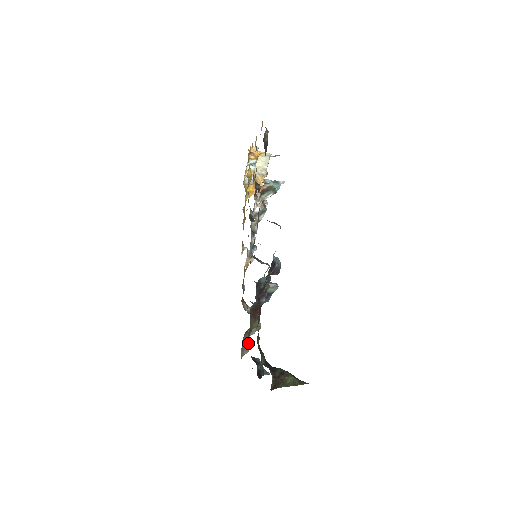
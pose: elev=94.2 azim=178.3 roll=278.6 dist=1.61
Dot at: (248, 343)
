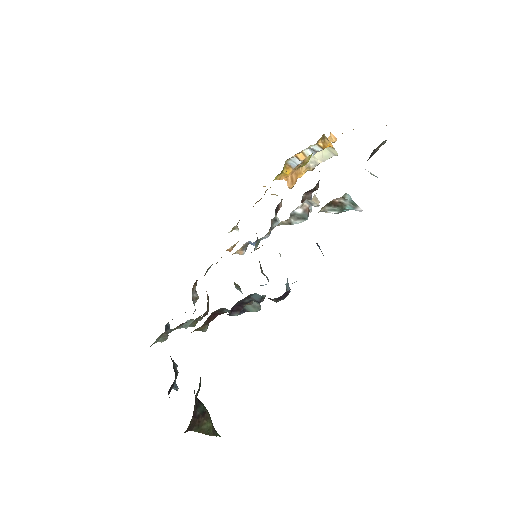
Dot at: occluded
